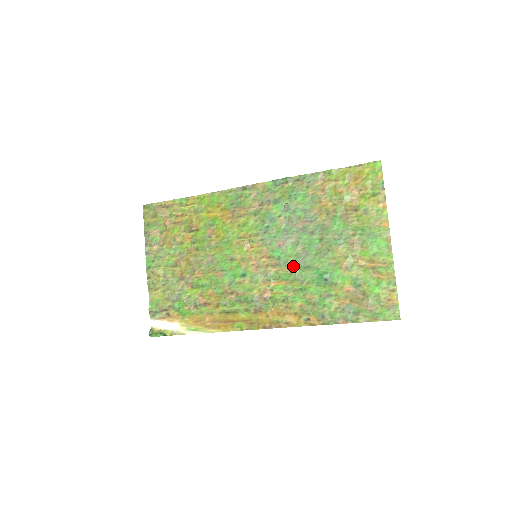
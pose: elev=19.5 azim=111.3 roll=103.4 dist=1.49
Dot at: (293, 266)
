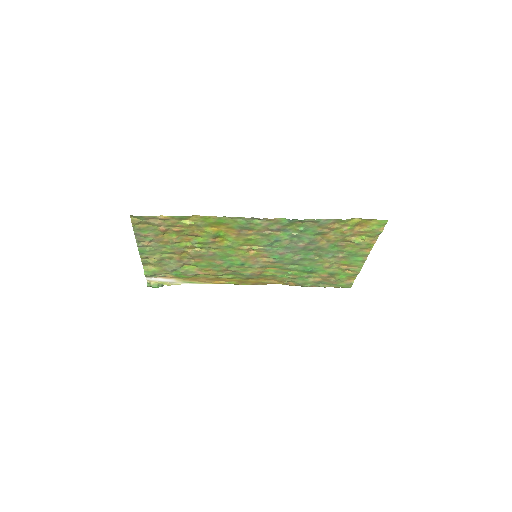
Dot at: (287, 264)
